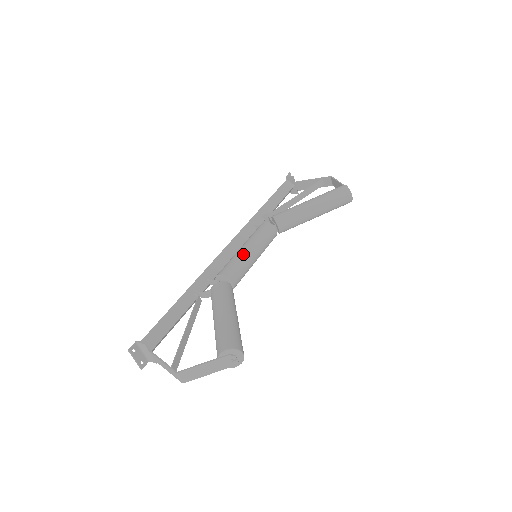
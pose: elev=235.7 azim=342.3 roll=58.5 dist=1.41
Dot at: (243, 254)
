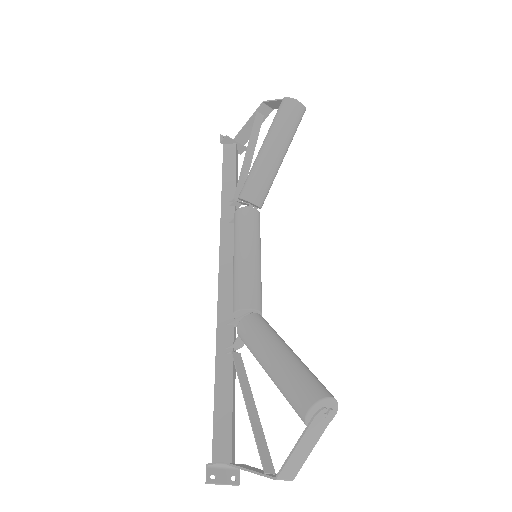
Dot at: (241, 267)
